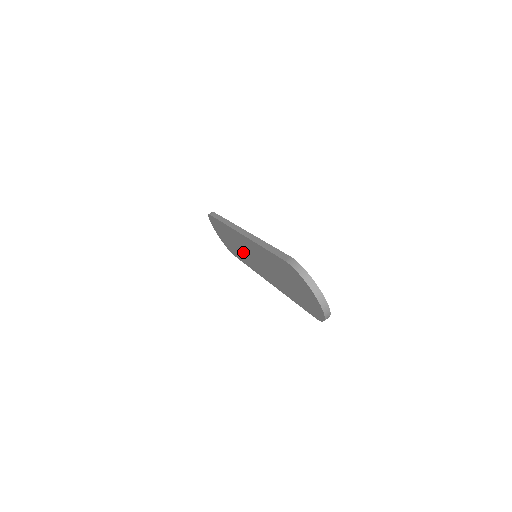
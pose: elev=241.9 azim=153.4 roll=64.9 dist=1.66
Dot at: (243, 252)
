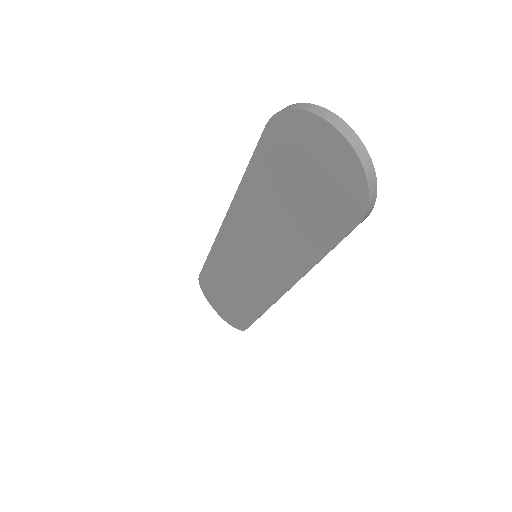
Dot at: (244, 281)
